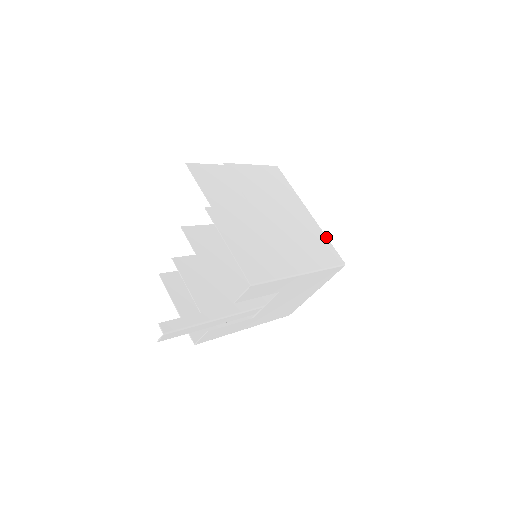
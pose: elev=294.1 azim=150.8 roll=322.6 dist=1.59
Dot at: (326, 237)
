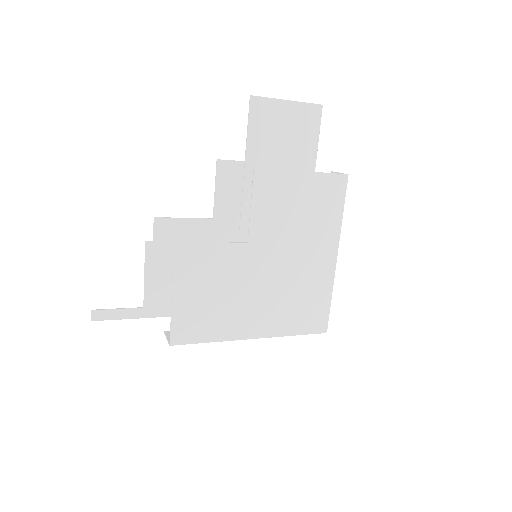
Dot at: (330, 295)
